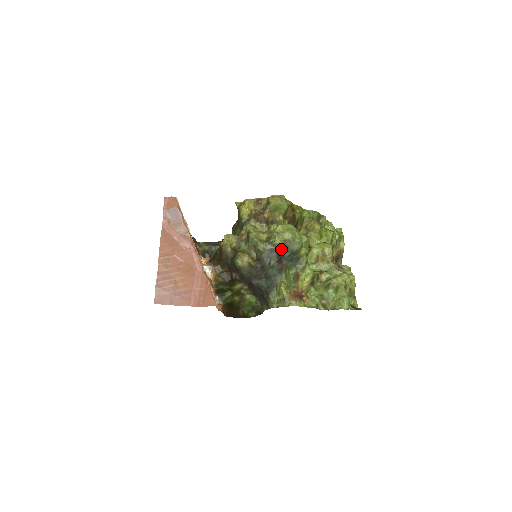
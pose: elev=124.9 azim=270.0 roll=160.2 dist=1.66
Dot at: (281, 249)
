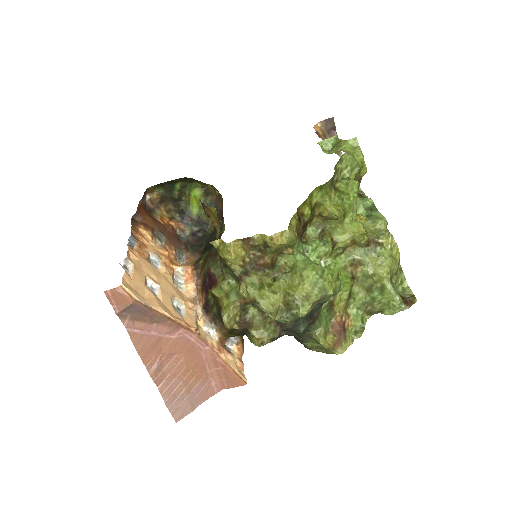
Dot at: occluded
